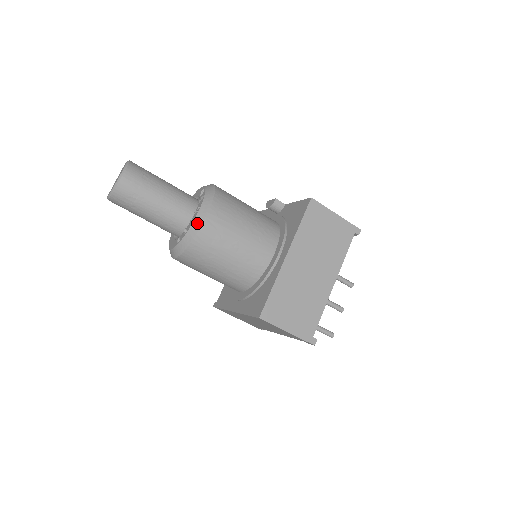
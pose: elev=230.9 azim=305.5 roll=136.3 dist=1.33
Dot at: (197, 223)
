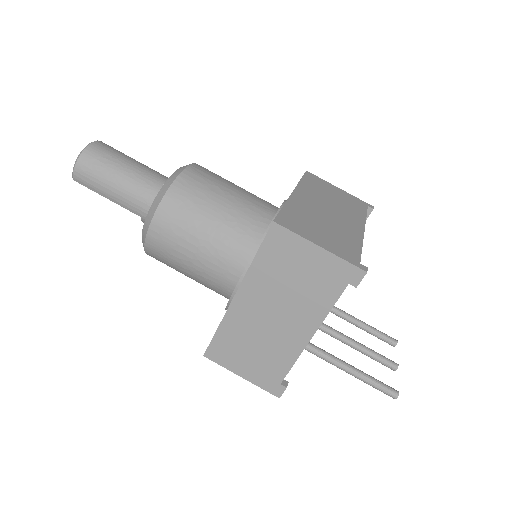
Dot at: (179, 170)
